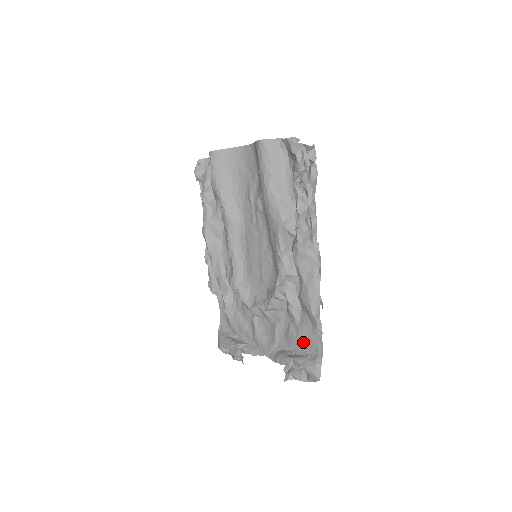
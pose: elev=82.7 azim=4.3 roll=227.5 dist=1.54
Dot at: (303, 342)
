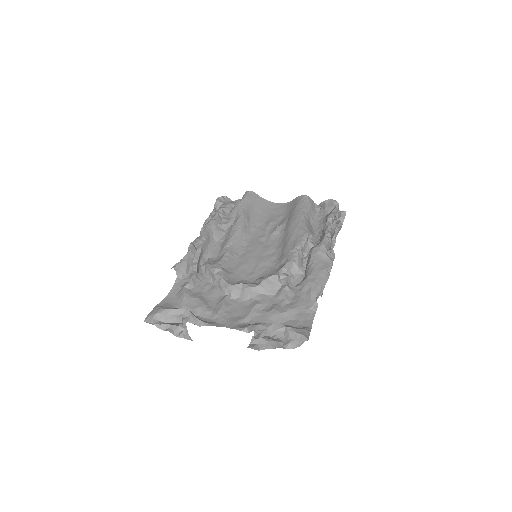
Dot at: (288, 318)
